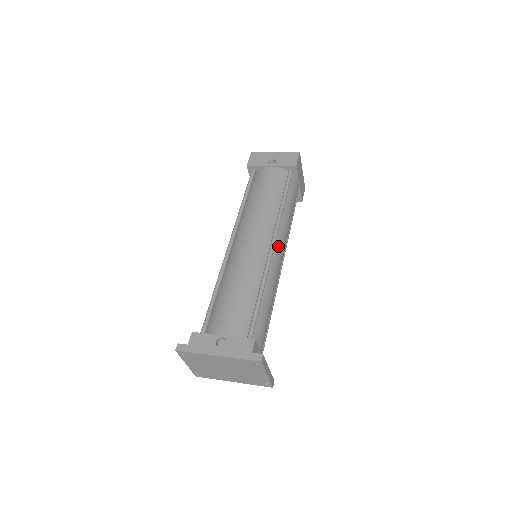
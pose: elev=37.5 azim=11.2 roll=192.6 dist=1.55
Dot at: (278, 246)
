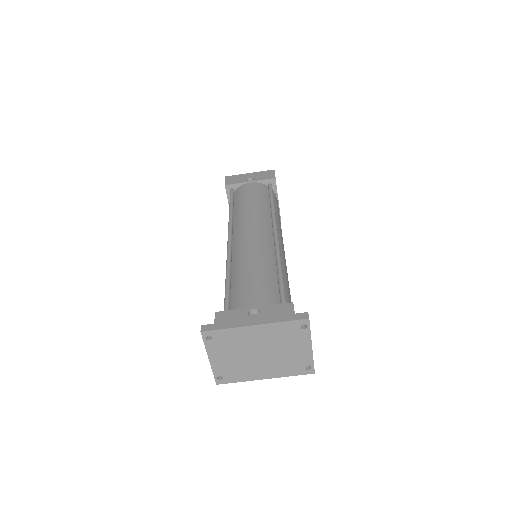
Dot at: (279, 239)
